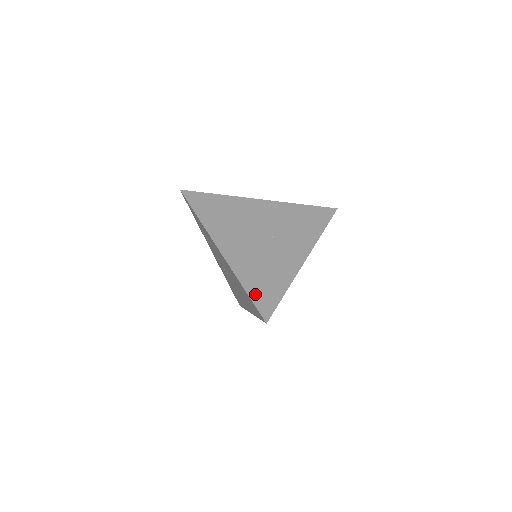
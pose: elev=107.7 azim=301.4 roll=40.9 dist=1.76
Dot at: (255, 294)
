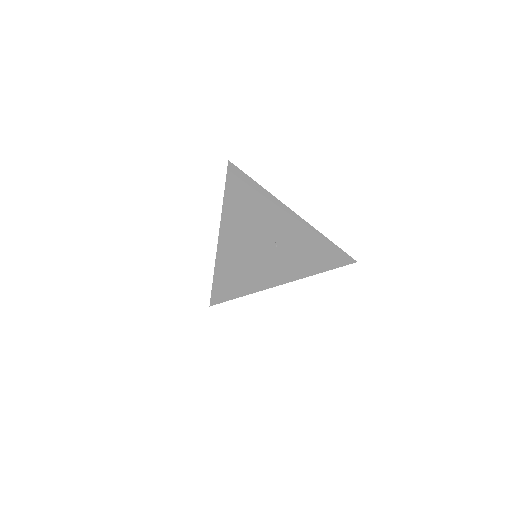
Dot at: (220, 277)
